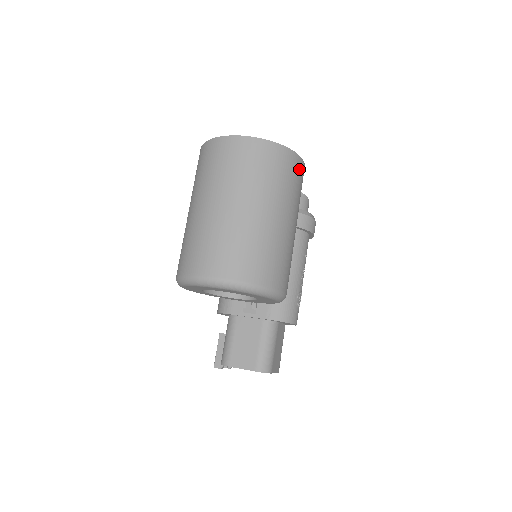
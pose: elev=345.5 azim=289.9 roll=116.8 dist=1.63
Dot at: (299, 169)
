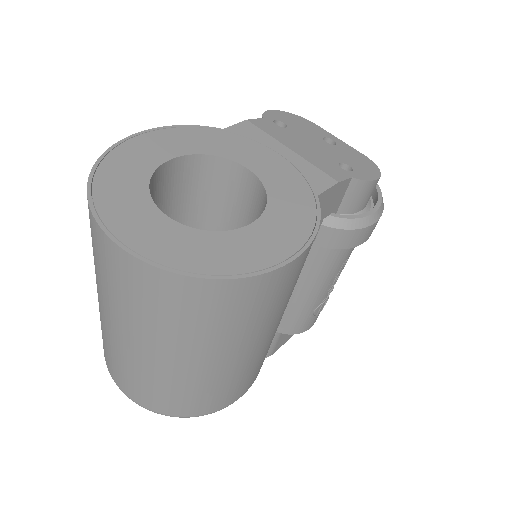
Dot at: (274, 285)
